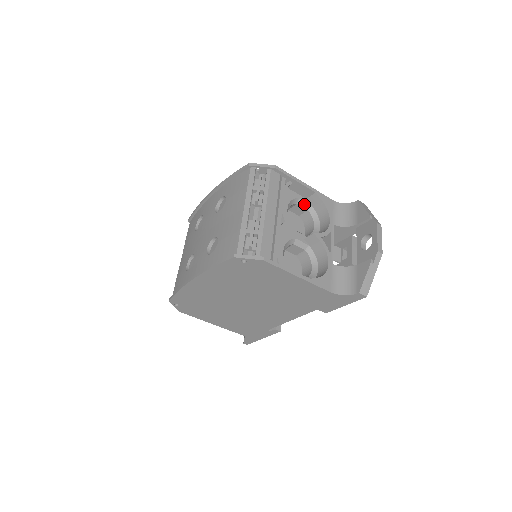
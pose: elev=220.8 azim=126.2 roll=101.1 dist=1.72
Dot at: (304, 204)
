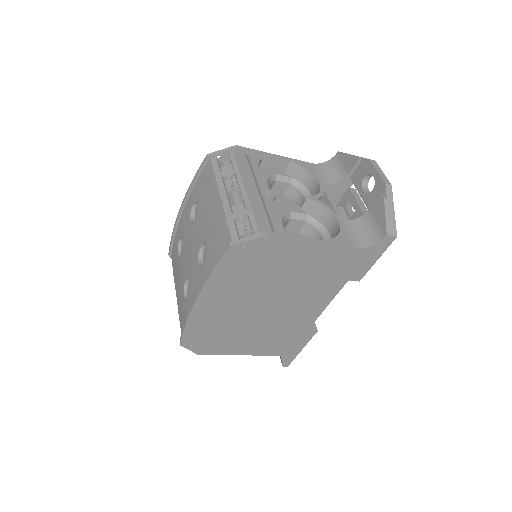
Dot at: (284, 178)
